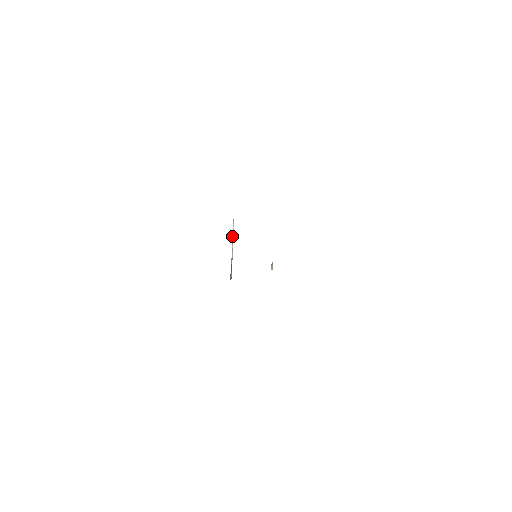
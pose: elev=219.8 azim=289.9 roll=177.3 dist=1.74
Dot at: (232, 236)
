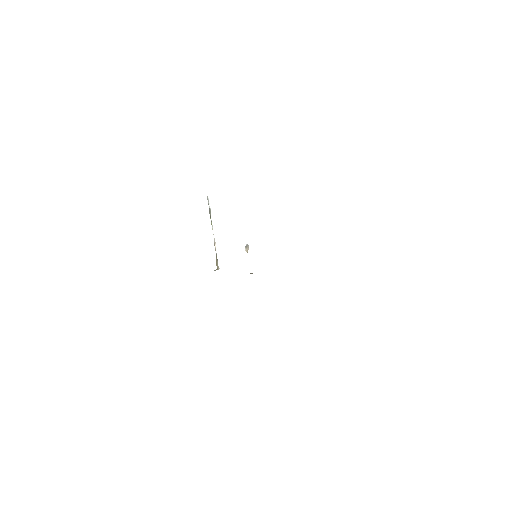
Dot at: (210, 218)
